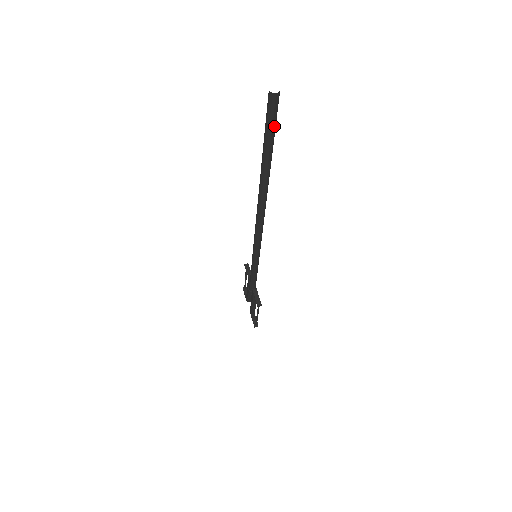
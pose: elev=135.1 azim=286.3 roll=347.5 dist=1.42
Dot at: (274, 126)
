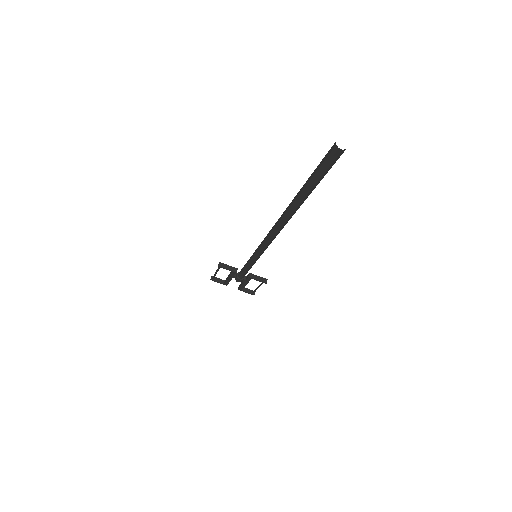
Dot at: occluded
